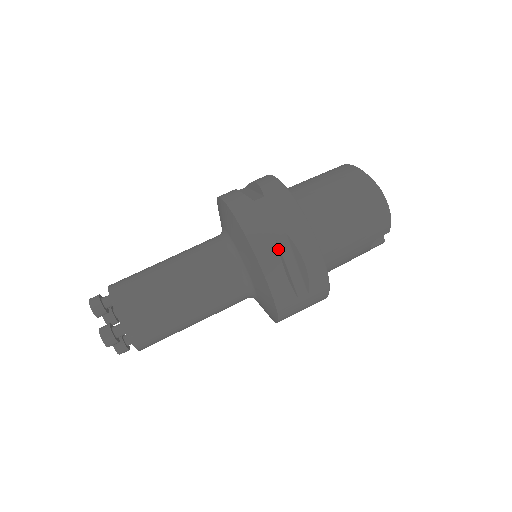
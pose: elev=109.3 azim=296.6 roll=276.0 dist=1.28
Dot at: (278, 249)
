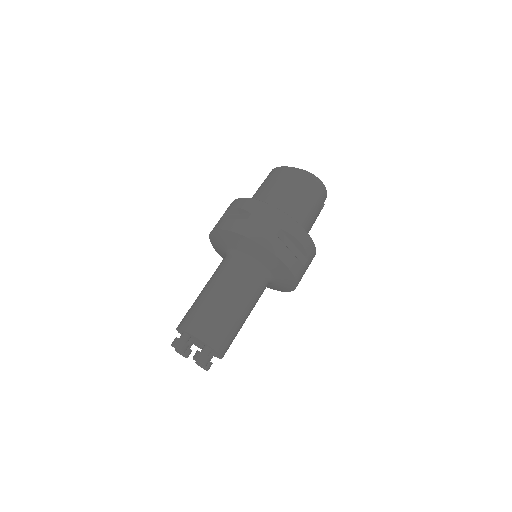
Dot at: (281, 241)
